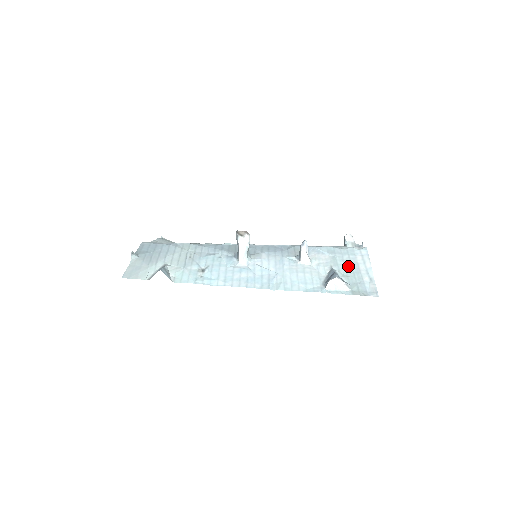
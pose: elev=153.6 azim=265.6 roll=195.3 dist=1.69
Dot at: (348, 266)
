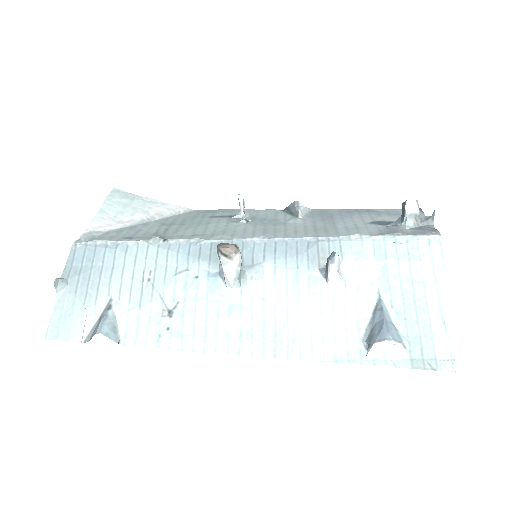
Dot at: (407, 291)
